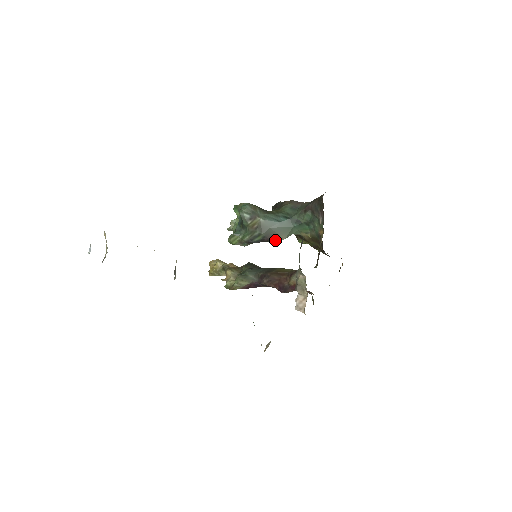
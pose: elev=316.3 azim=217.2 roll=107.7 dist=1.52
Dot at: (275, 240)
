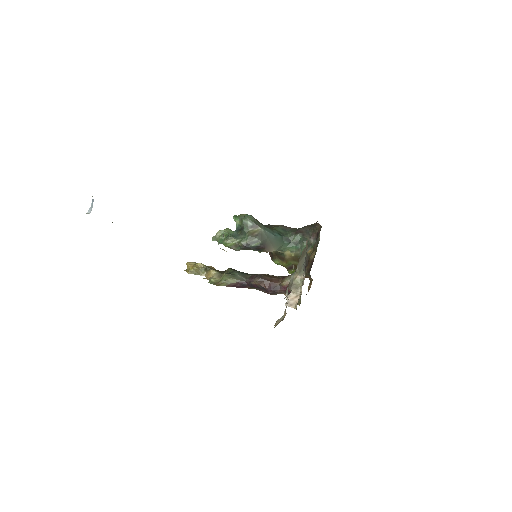
Dot at: (268, 250)
